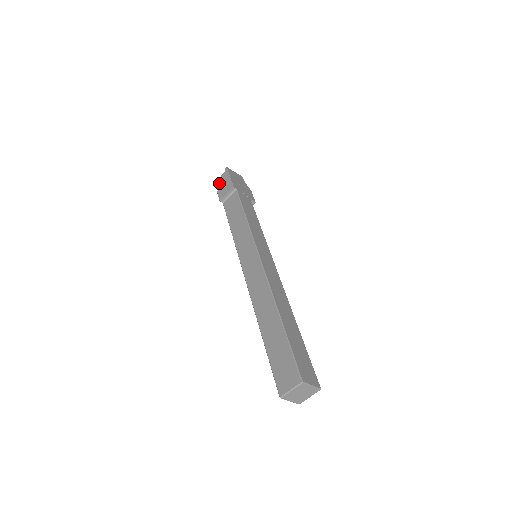
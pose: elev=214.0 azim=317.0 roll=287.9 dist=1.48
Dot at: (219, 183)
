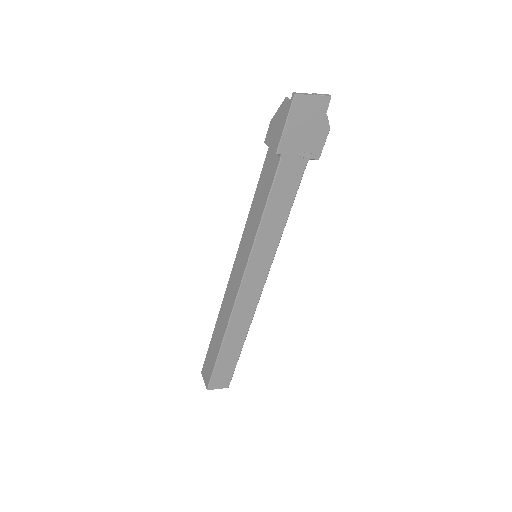
Dot at: (278, 109)
